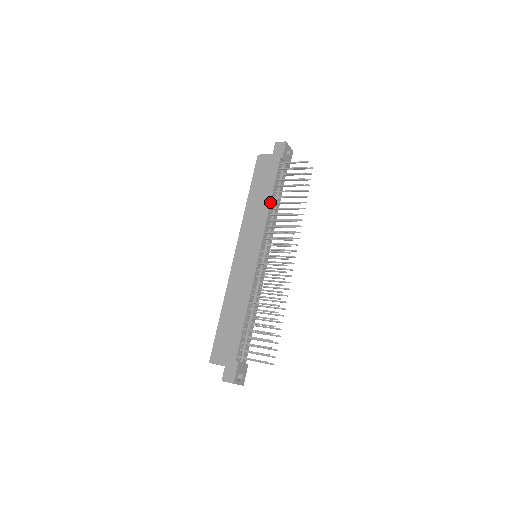
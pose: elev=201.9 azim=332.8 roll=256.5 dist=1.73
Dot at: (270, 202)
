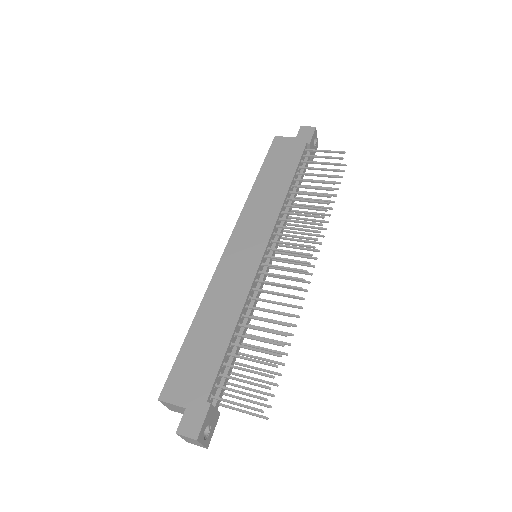
Dot at: (288, 189)
